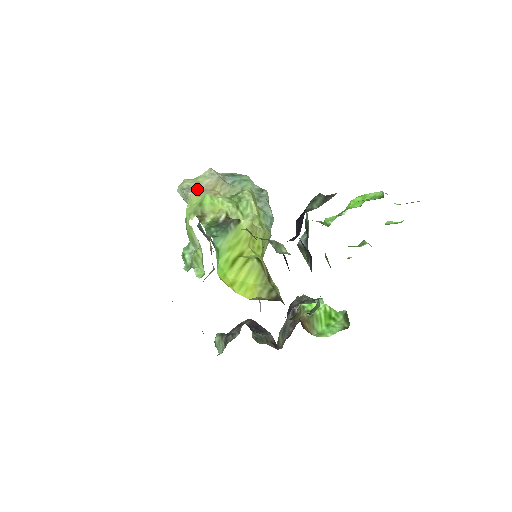
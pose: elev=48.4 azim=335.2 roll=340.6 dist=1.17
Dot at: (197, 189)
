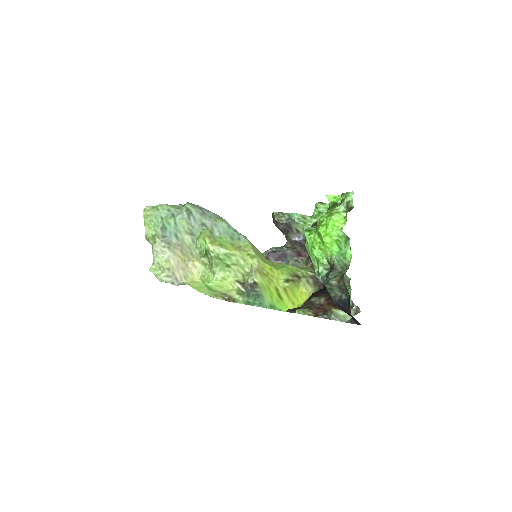
Dot at: (179, 275)
